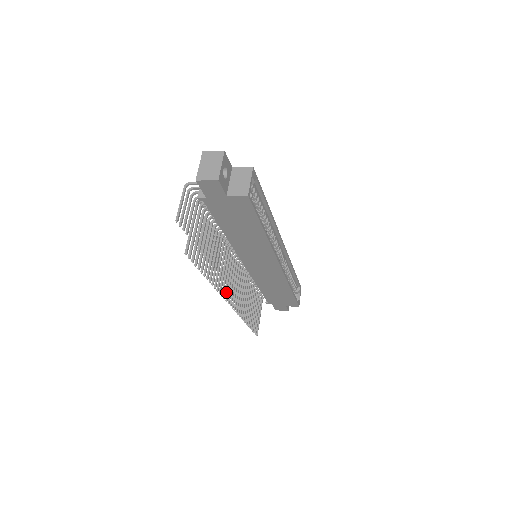
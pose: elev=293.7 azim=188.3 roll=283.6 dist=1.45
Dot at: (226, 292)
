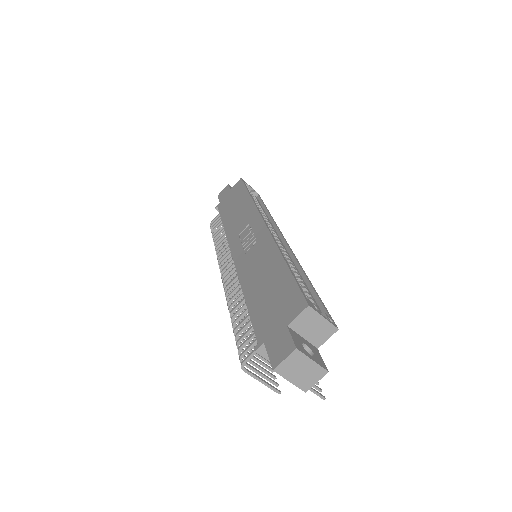
Dot at: occluded
